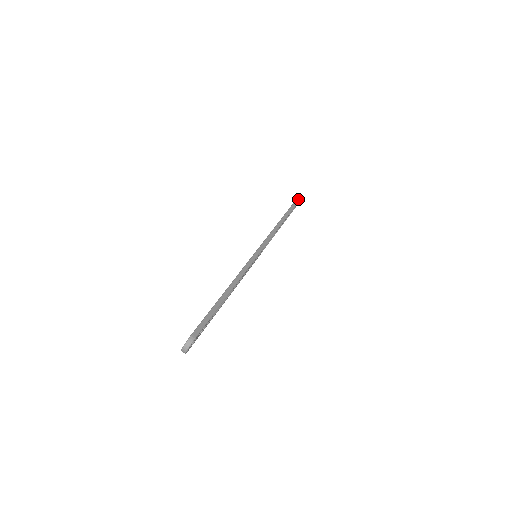
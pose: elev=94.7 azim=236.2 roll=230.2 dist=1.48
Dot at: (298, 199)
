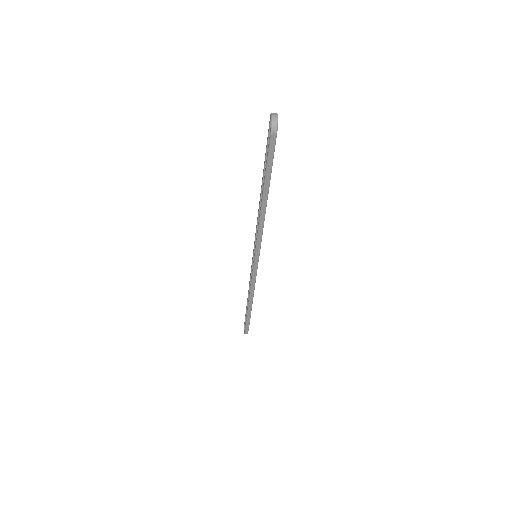
Dot at: (272, 143)
